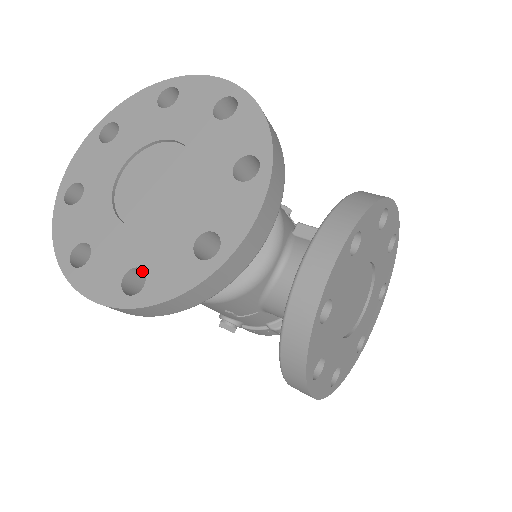
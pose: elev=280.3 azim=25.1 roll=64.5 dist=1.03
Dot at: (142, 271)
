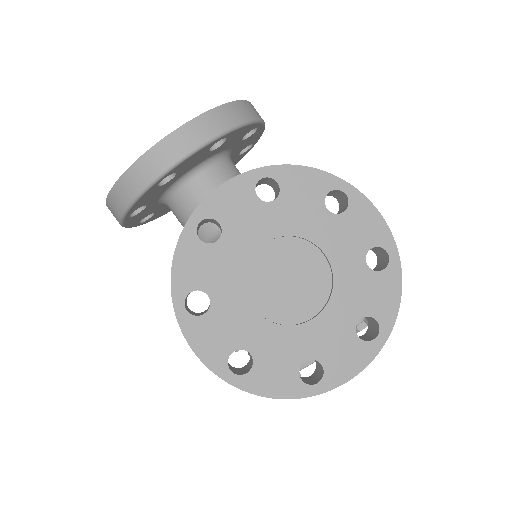
Dot at: occluded
